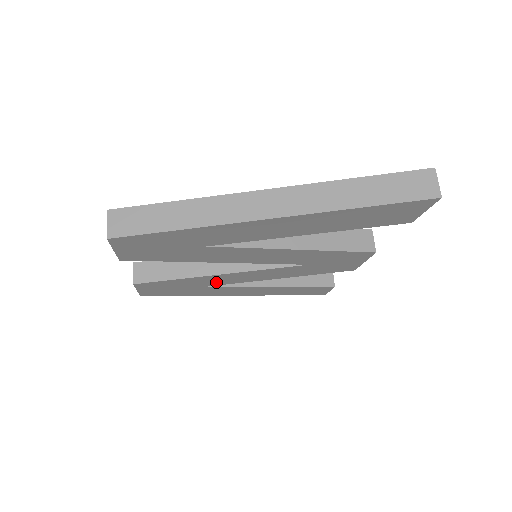
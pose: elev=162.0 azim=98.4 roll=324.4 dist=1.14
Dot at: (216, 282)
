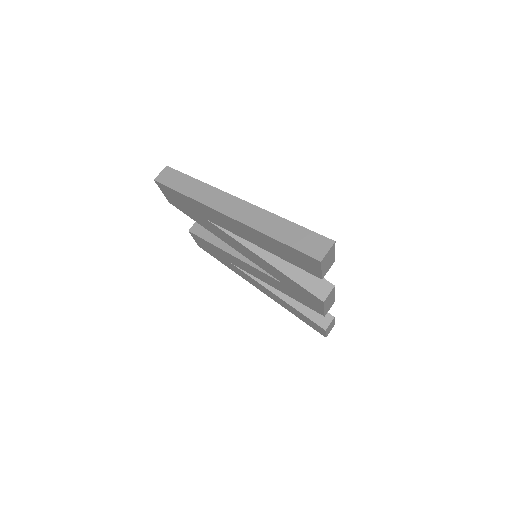
Dot at: (236, 263)
